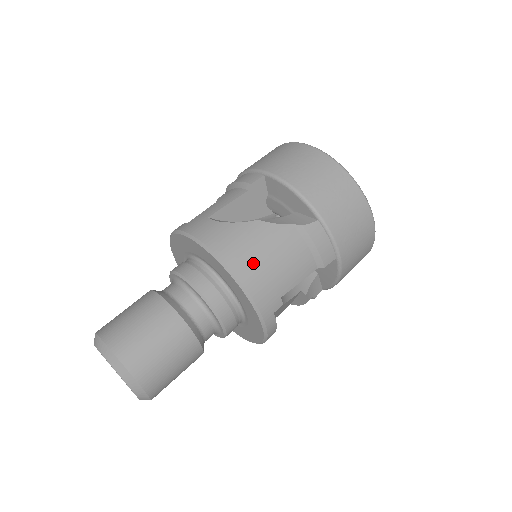
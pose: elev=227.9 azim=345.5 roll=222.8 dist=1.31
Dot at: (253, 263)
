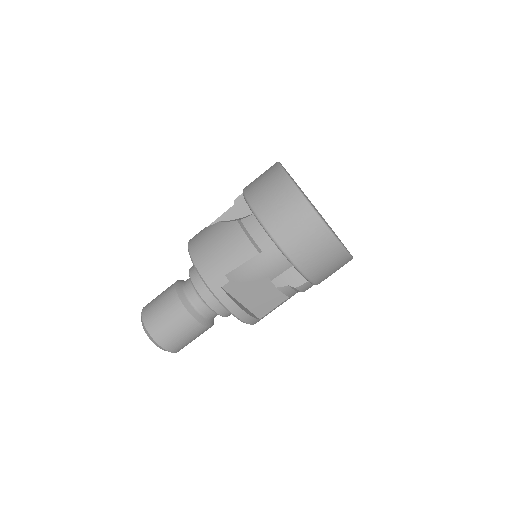
Dot at: (204, 250)
